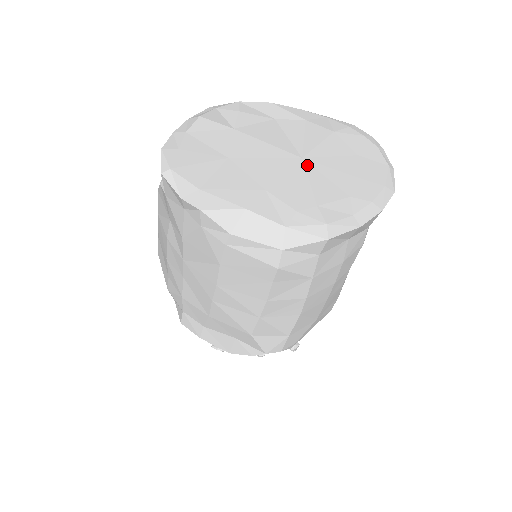
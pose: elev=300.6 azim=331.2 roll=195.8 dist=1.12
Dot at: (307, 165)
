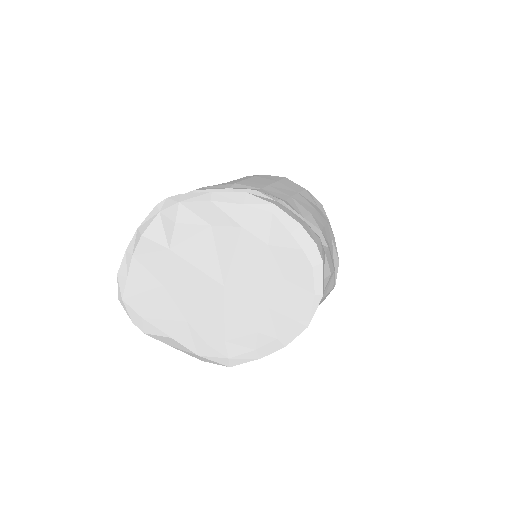
Dot at: (227, 295)
